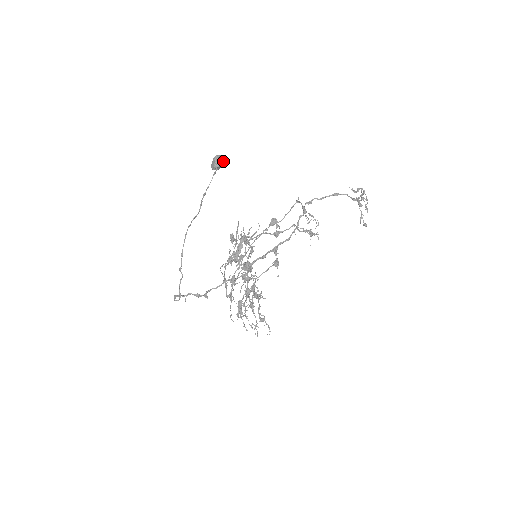
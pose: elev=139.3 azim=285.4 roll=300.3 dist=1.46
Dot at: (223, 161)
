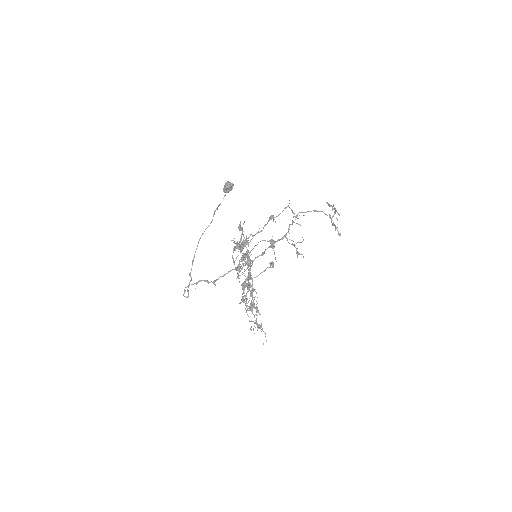
Dot at: (233, 184)
